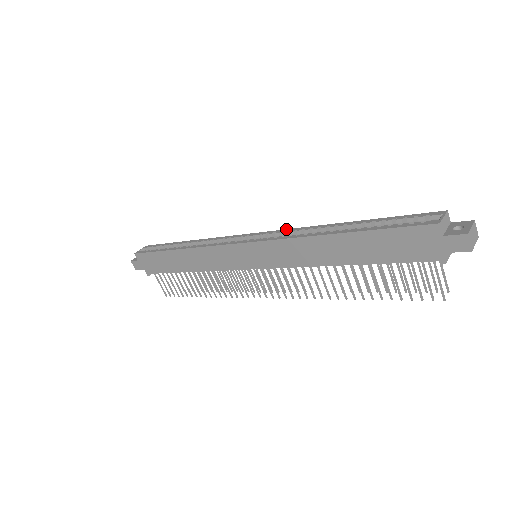
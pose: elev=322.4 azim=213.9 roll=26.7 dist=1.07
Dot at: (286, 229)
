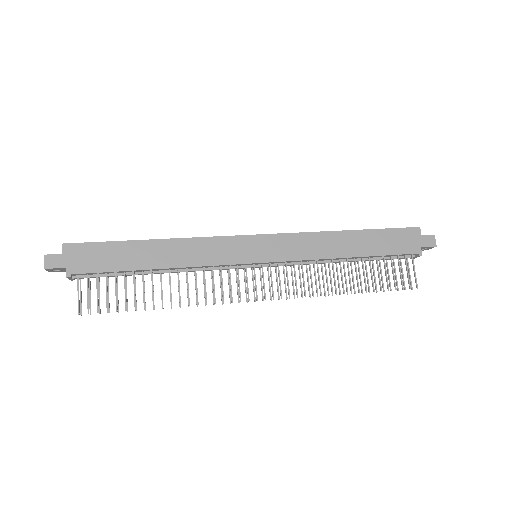
Dot at: occluded
